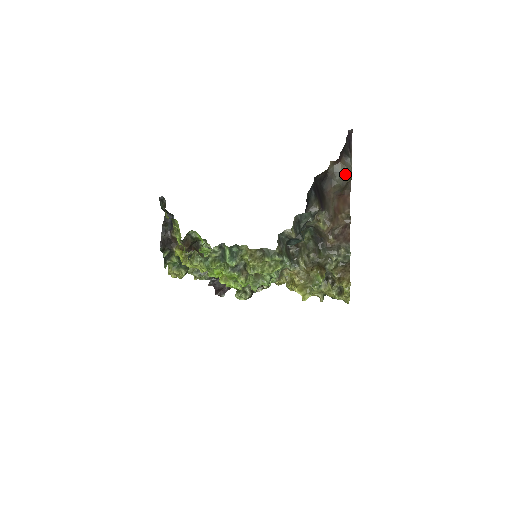
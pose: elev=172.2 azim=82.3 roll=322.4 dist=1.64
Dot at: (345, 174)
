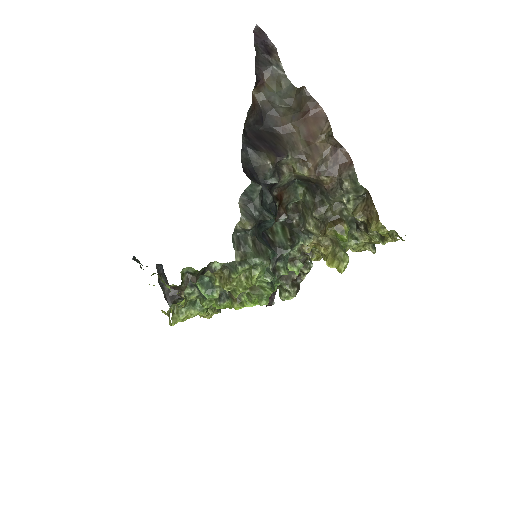
Dot at: (281, 91)
